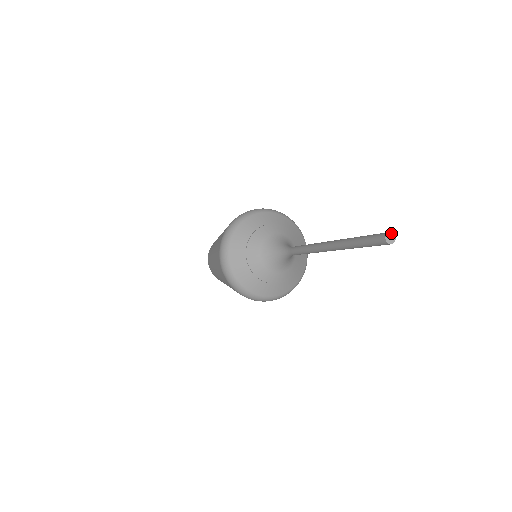
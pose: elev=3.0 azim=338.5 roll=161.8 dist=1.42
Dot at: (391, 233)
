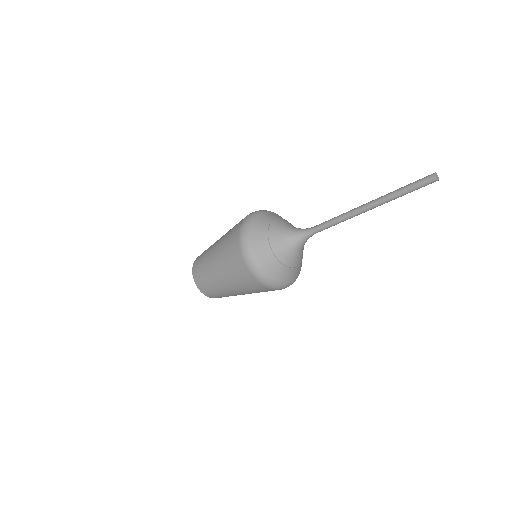
Dot at: (436, 174)
